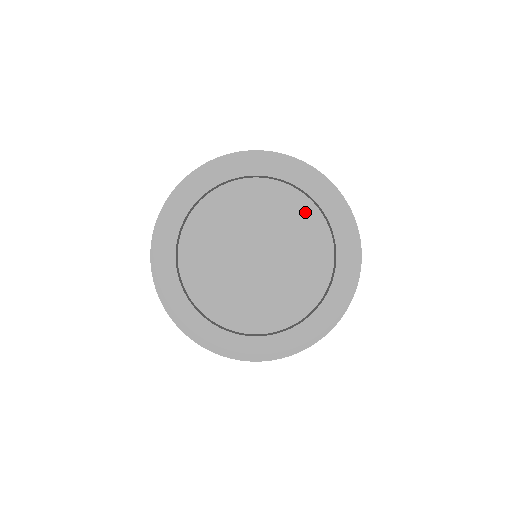
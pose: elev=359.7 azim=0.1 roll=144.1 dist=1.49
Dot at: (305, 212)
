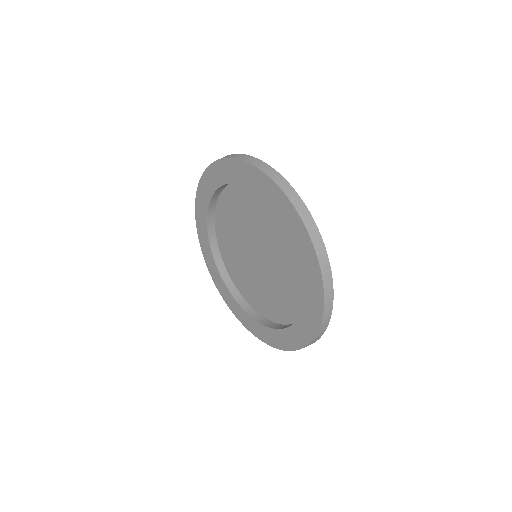
Dot at: (260, 199)
